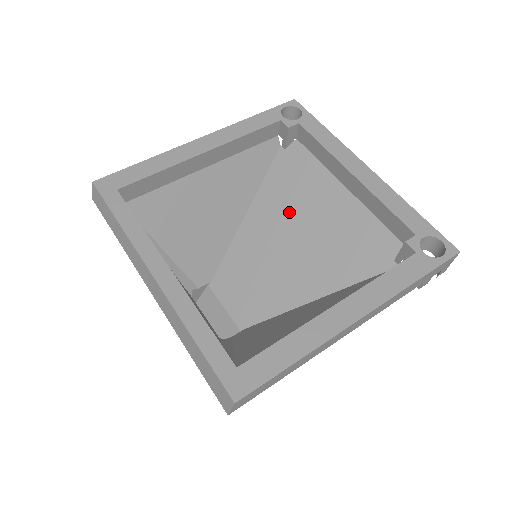
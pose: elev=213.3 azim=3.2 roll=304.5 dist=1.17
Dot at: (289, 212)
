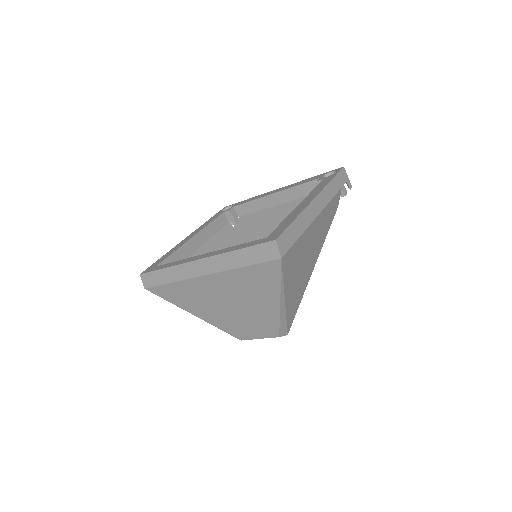
Dot at: occluded
